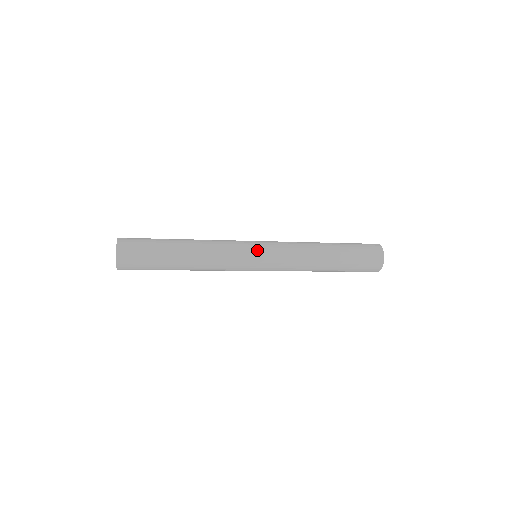
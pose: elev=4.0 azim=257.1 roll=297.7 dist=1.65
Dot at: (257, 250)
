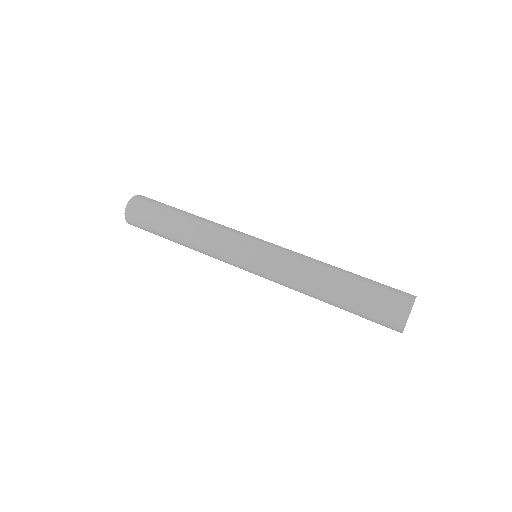
Dot at: (248, 253)
